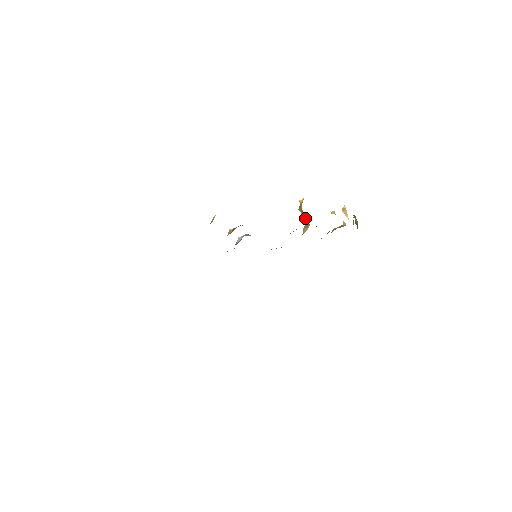
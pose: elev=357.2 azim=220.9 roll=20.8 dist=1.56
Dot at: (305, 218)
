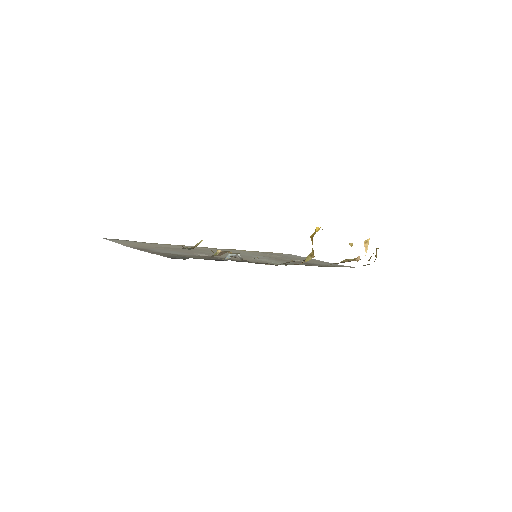
Dot at: occluded
